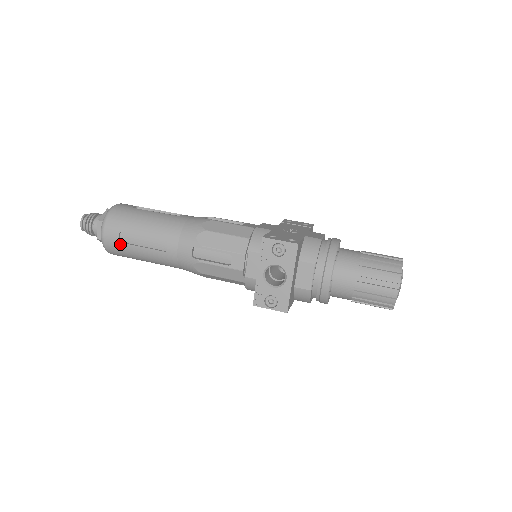
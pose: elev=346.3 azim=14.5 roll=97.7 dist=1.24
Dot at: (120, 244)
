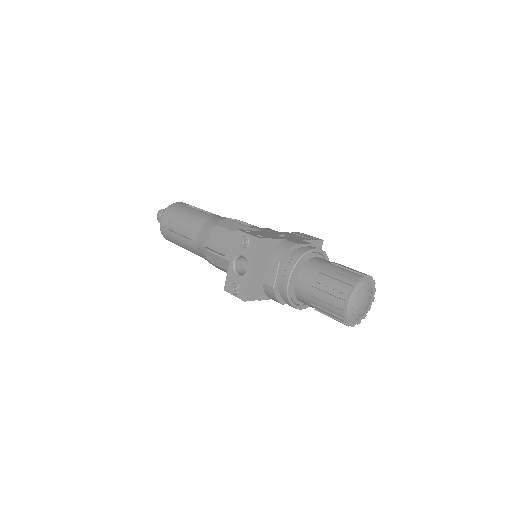
Dot at: (168, 231)
